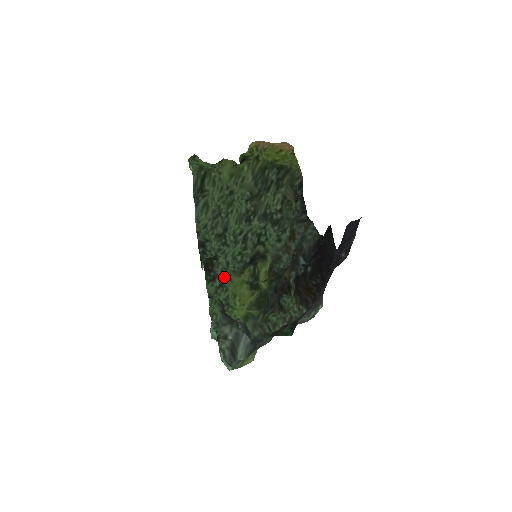
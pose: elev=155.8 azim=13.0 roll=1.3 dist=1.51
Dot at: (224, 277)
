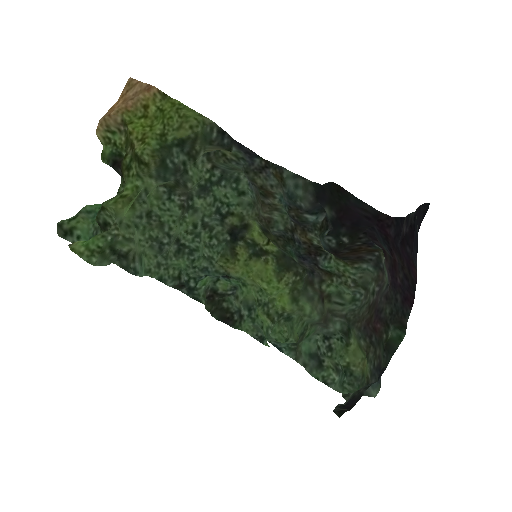
Dot at: (240, 295)
